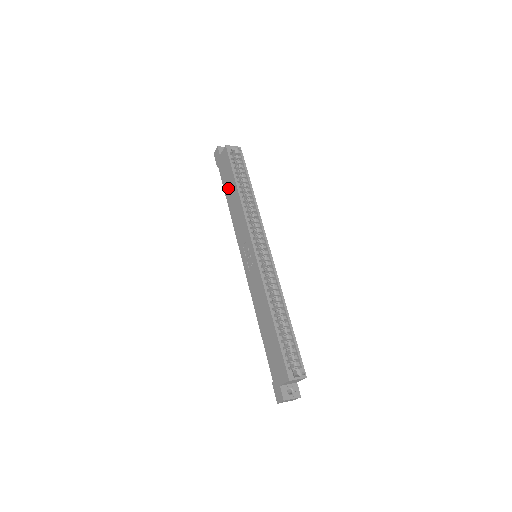
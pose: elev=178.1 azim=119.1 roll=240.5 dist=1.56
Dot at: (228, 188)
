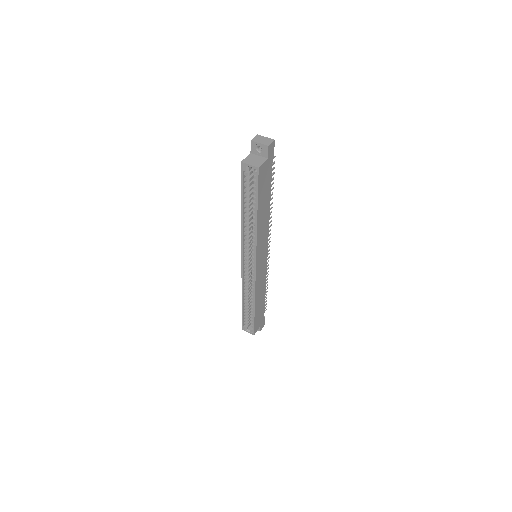
Dot at: occluded
